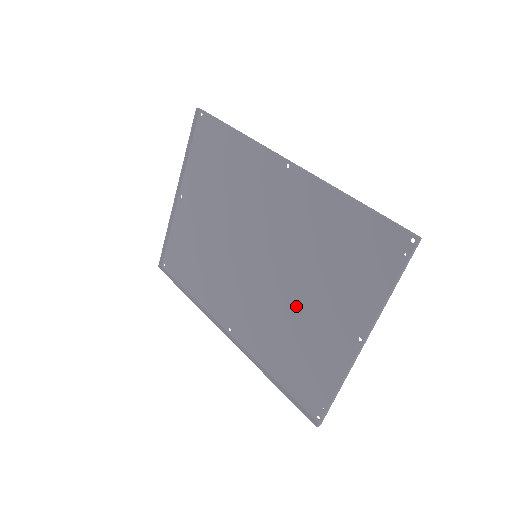
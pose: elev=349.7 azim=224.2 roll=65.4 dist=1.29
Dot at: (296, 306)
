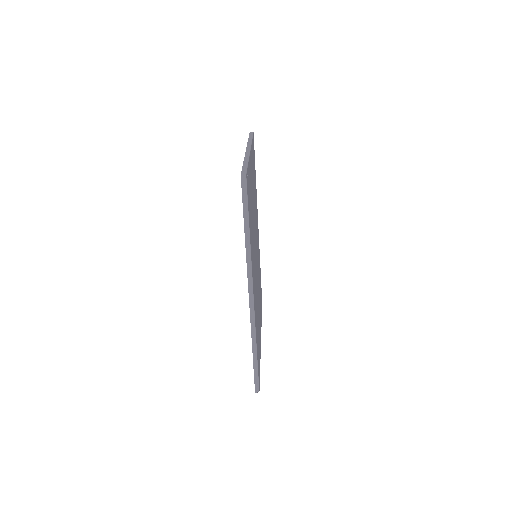
Dot at: (253, 214)
